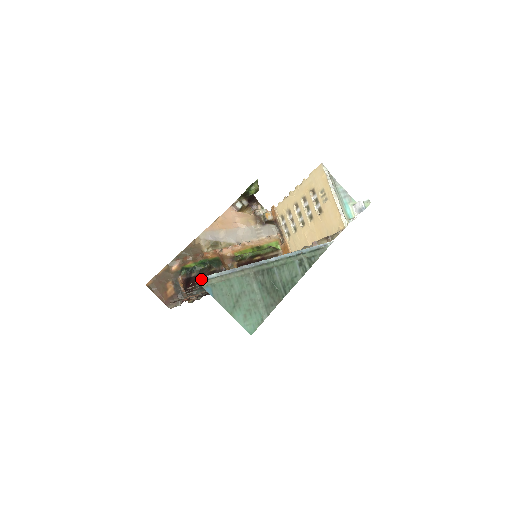
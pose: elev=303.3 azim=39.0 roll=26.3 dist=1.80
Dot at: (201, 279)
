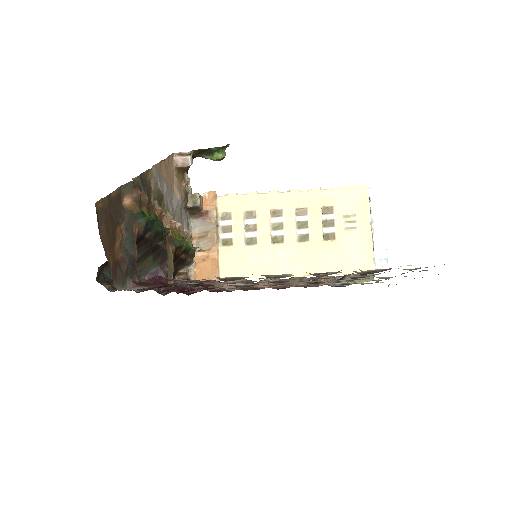
Dot at: occluded
